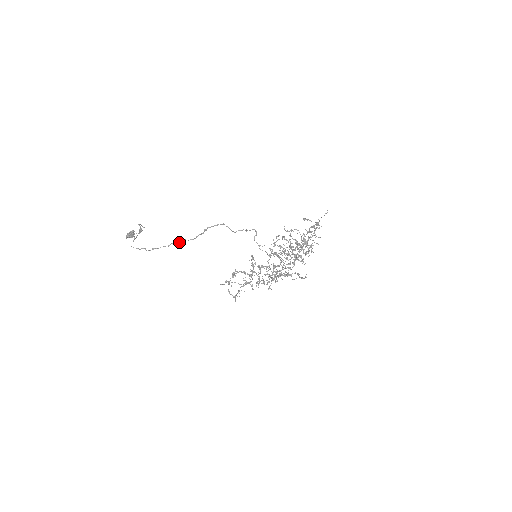
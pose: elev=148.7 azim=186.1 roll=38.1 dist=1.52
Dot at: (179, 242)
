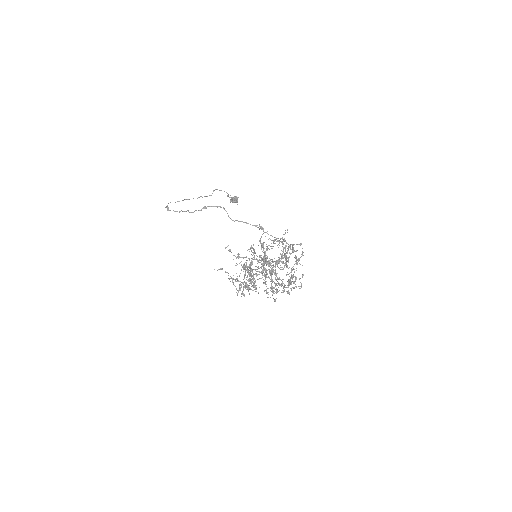
Dot at: (186, 211)
